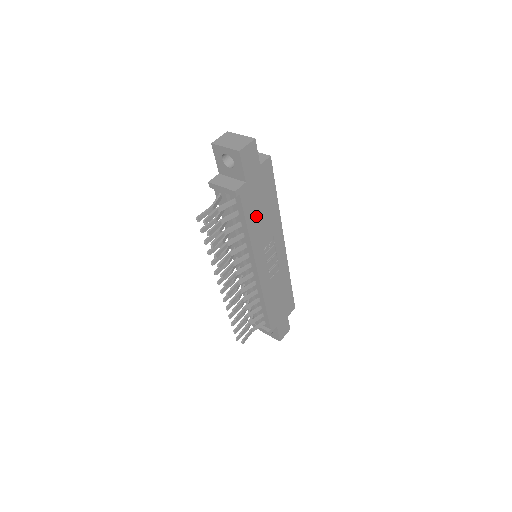
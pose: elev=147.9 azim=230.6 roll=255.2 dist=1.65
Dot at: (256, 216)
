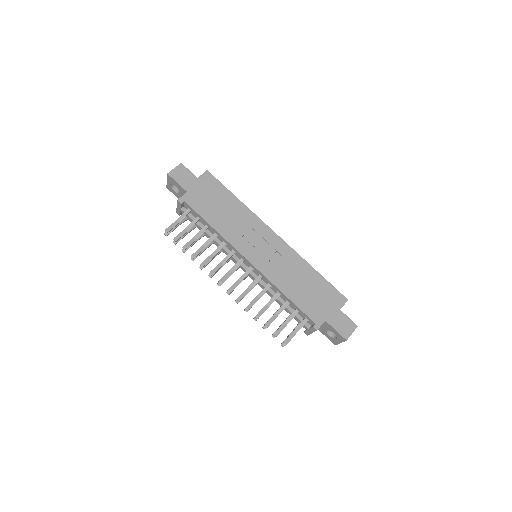
Dot at: (216, 215)
